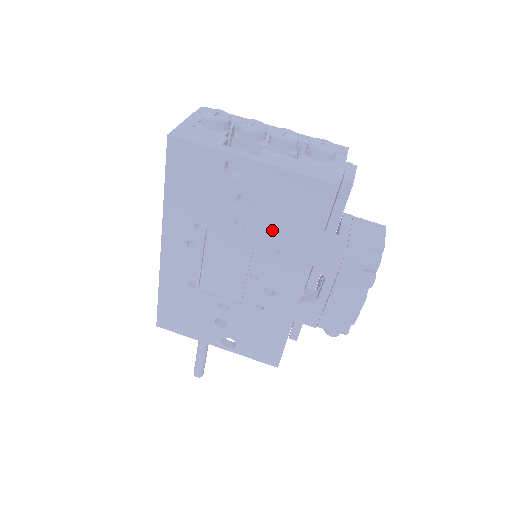
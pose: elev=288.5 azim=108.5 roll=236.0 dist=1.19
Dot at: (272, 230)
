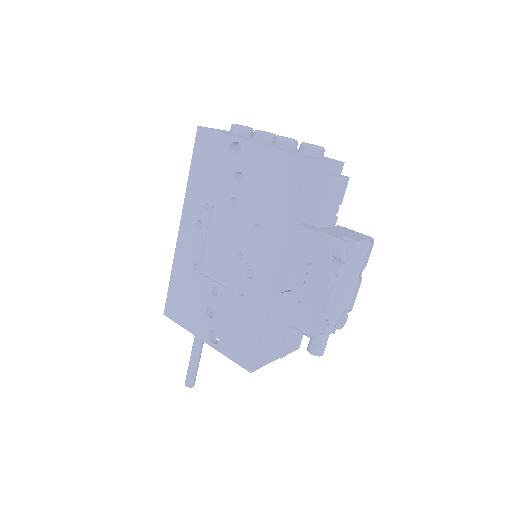
Dot at: (256, 206)
